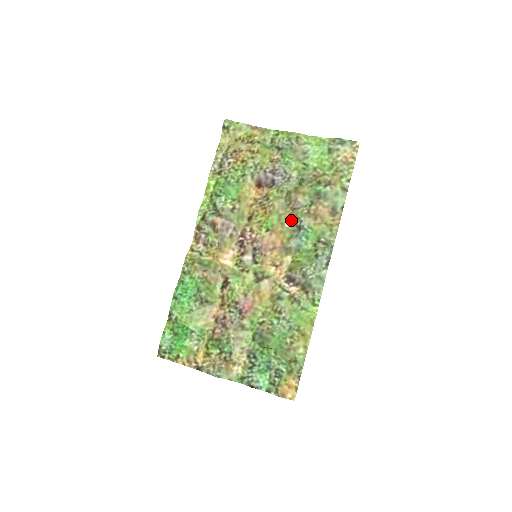
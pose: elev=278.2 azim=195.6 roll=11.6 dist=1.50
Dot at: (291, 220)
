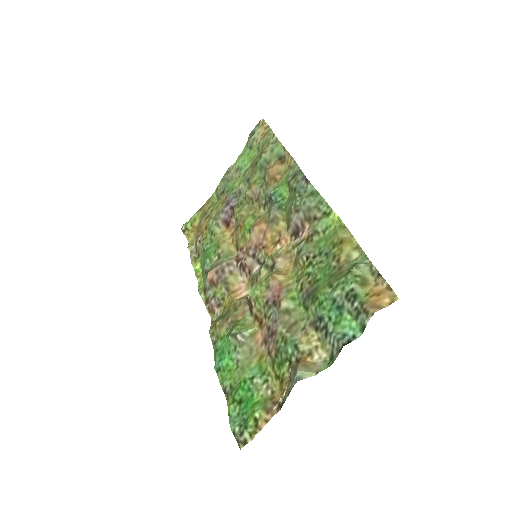
Dot at: (263, 207)
